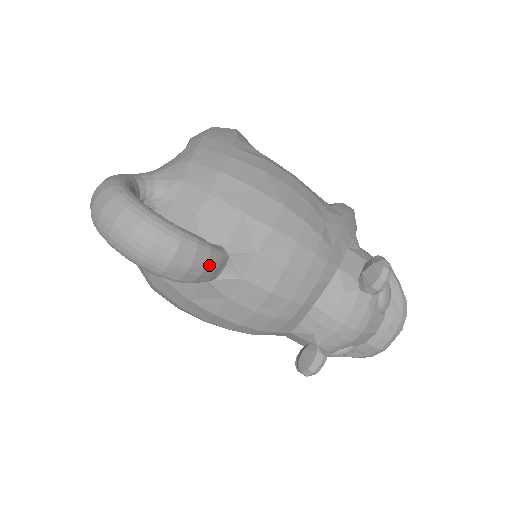
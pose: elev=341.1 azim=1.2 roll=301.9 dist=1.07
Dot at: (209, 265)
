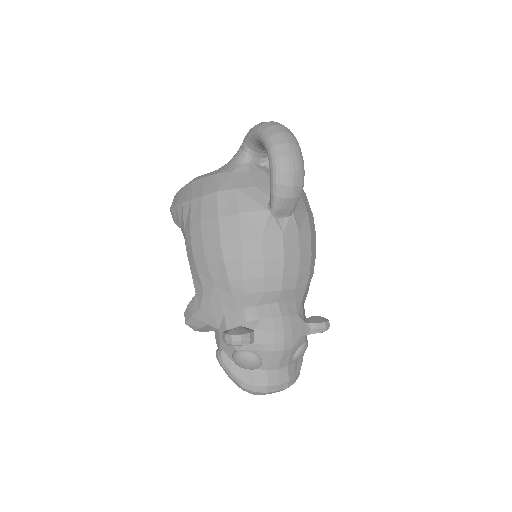
Dot at: (292, 201)
